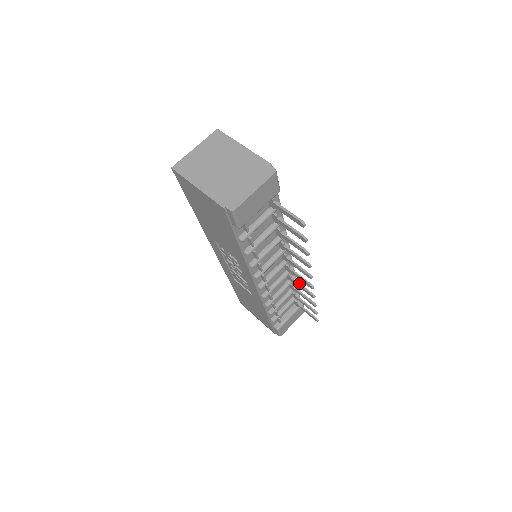
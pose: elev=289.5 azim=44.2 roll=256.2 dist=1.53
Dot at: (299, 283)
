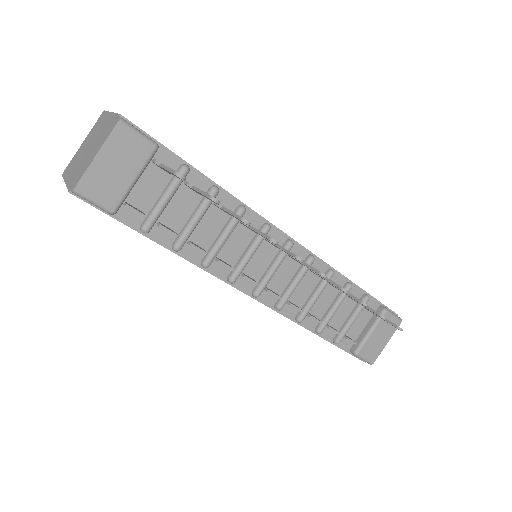
Dot at: occluded
